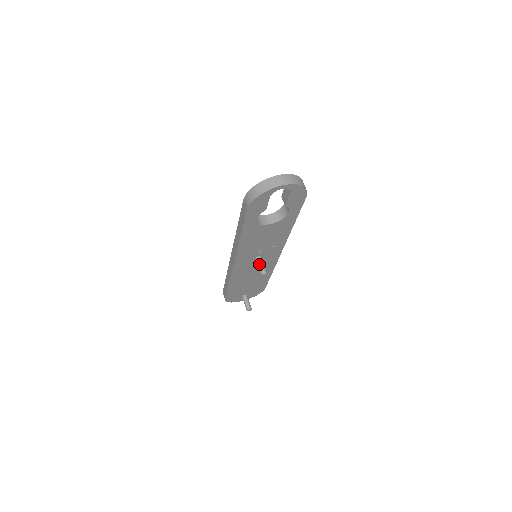
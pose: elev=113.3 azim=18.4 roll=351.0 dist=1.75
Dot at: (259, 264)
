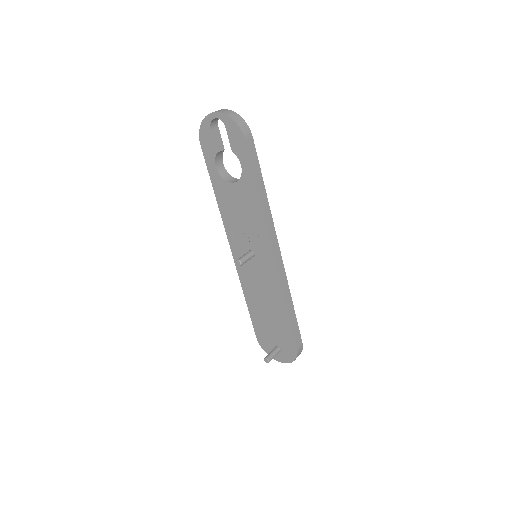
Dot at: (244, 255)
